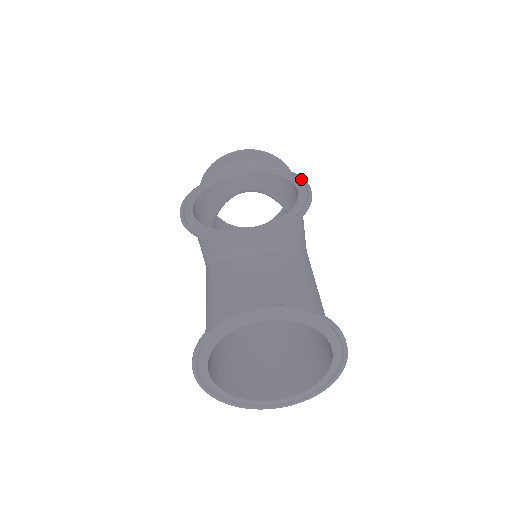
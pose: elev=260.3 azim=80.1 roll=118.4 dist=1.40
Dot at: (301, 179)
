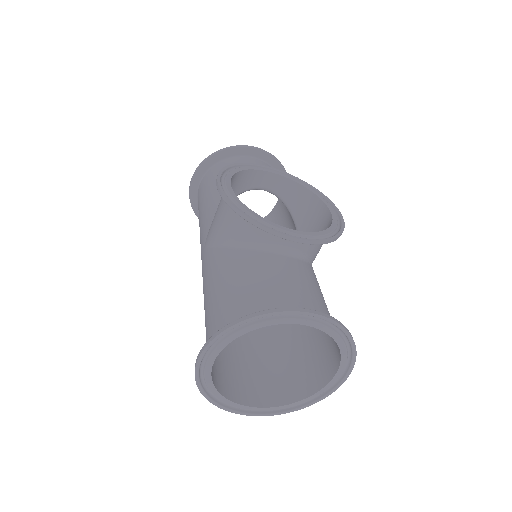
Dot at: (331, 202)
